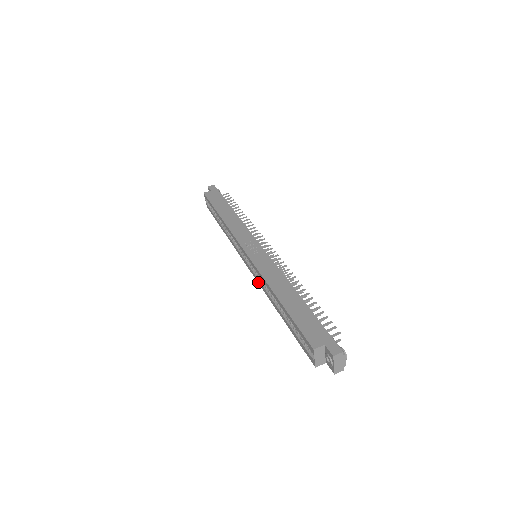
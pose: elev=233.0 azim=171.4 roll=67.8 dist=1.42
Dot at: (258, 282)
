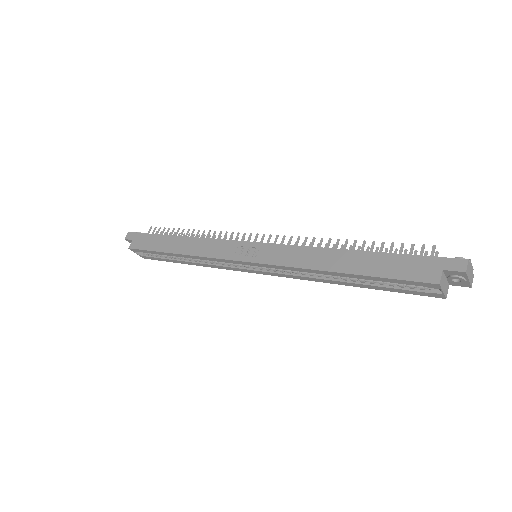
Dot at: (287, 277)
